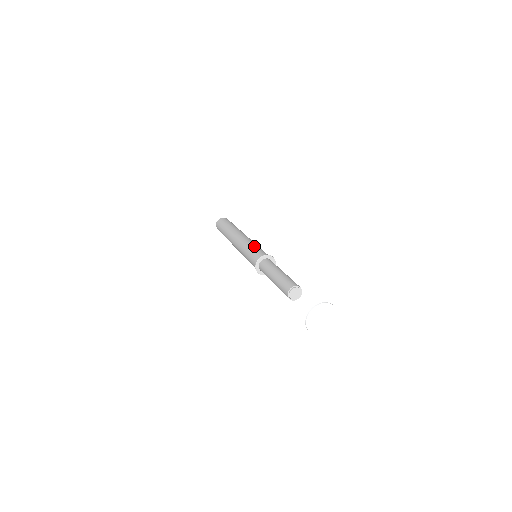
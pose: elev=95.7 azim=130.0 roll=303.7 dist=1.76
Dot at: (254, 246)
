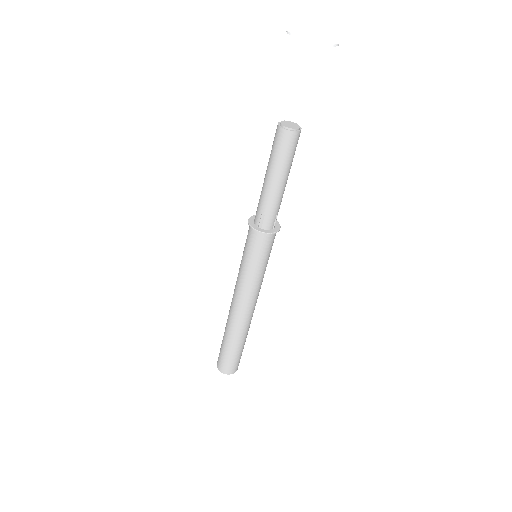
Dot at: occluded
